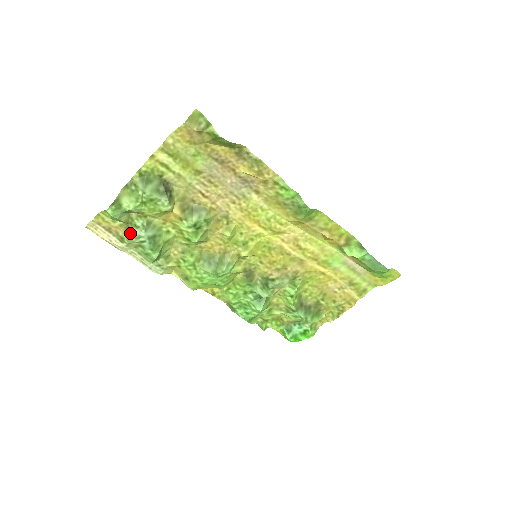
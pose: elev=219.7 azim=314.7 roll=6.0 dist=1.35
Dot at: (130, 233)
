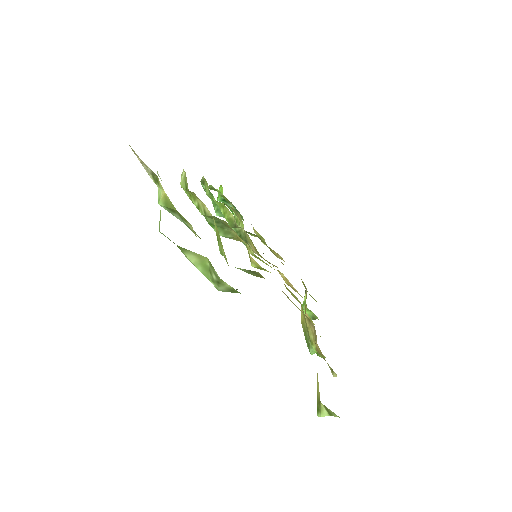
Dot at: (168, 208)
